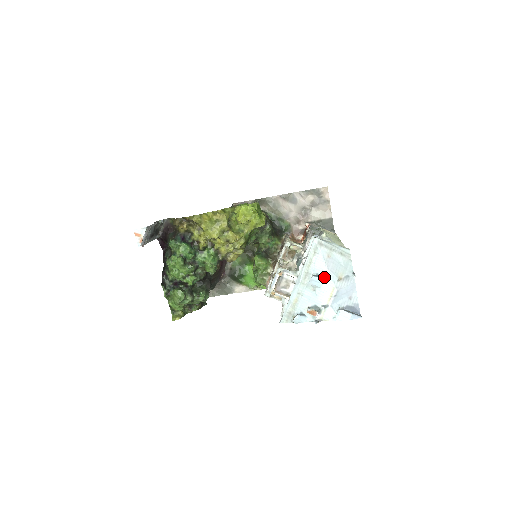
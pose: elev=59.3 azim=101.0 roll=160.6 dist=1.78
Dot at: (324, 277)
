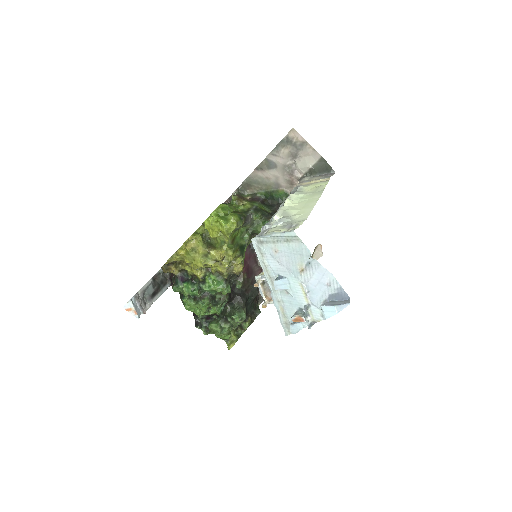
Dot at: (286, 276)
